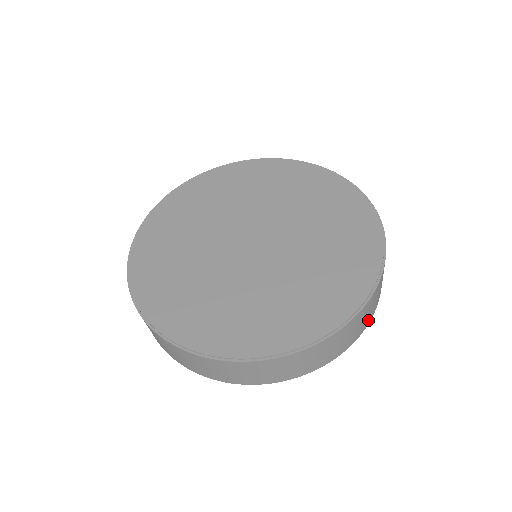
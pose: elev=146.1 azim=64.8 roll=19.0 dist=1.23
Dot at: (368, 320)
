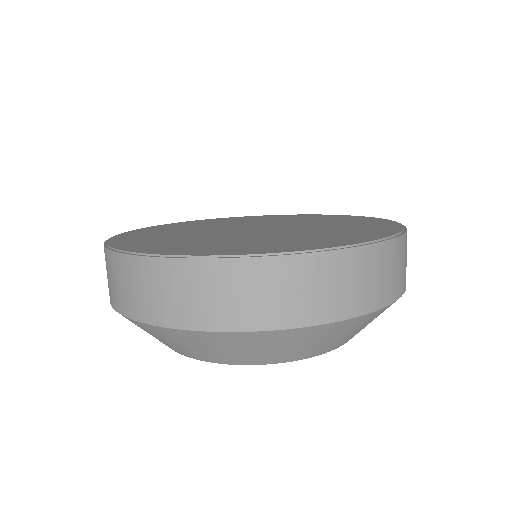
Dot at: occluded
